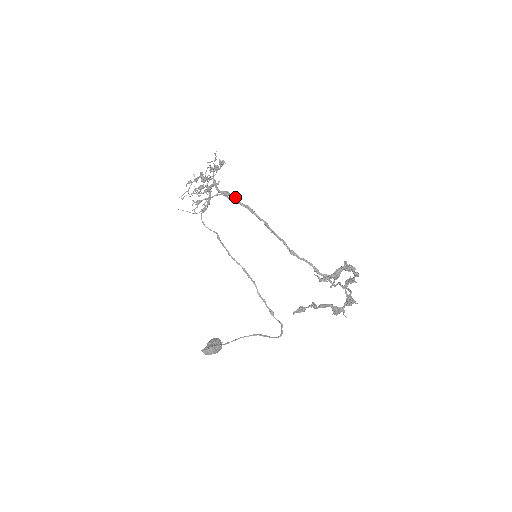
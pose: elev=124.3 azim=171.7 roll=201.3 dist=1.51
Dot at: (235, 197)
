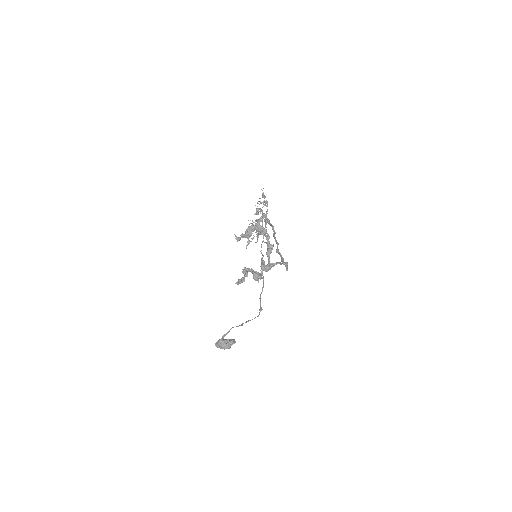
Dot at: (268, 220)
